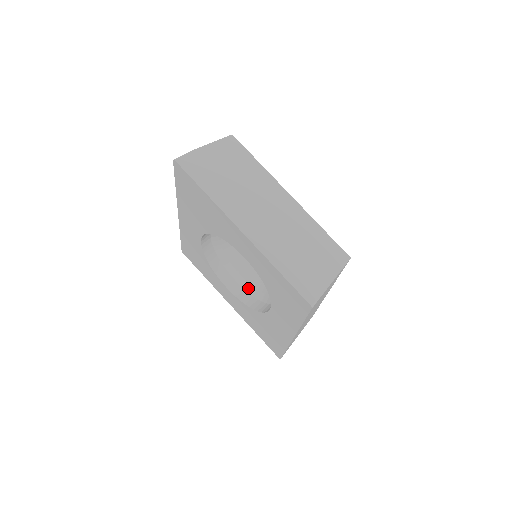
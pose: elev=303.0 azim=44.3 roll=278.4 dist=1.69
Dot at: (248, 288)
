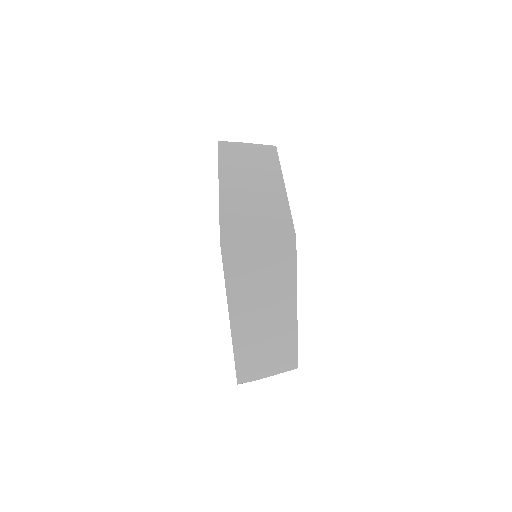
Dot at: occluded
